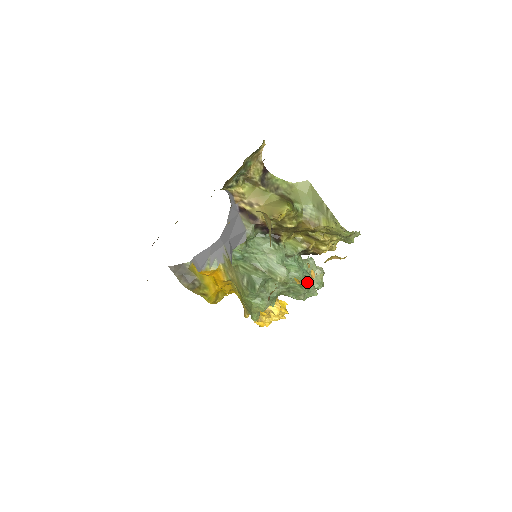
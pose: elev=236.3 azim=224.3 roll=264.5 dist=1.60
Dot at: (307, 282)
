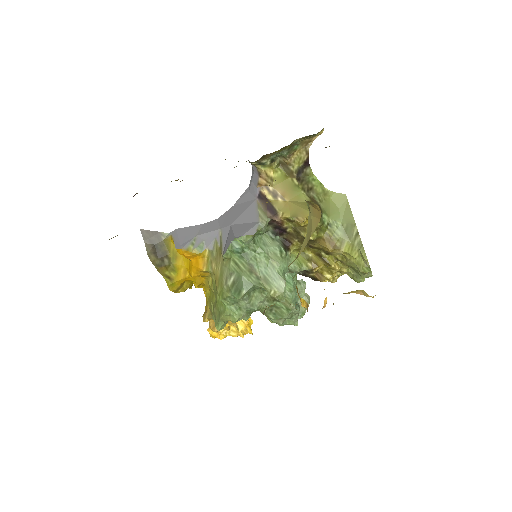
Dot at: (296, 307)
